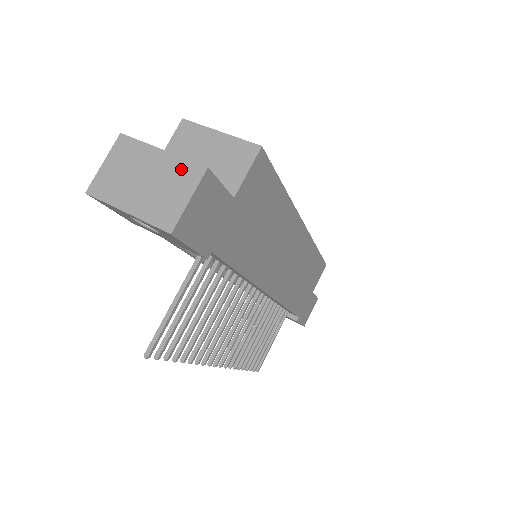
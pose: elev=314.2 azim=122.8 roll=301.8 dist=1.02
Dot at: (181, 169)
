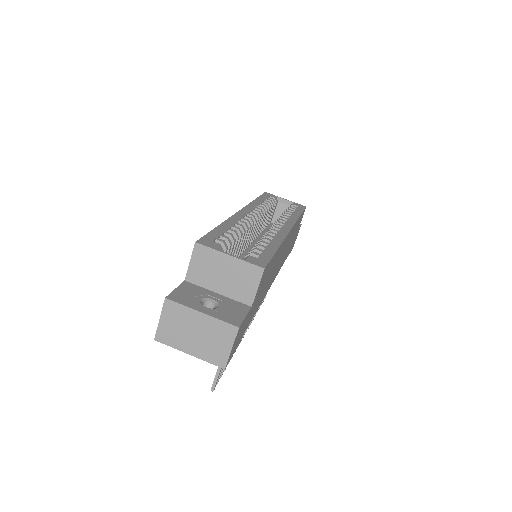
Dot at: (220, 328)
